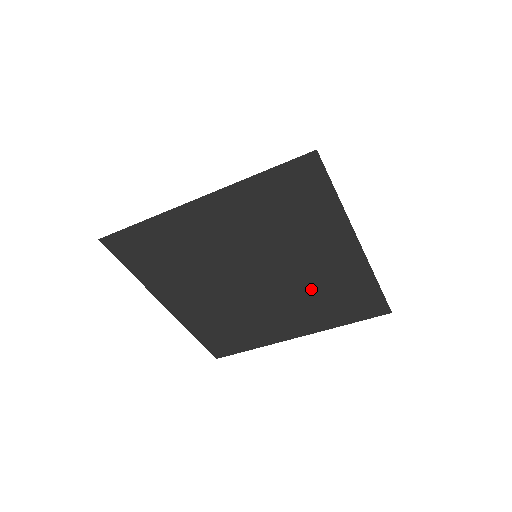
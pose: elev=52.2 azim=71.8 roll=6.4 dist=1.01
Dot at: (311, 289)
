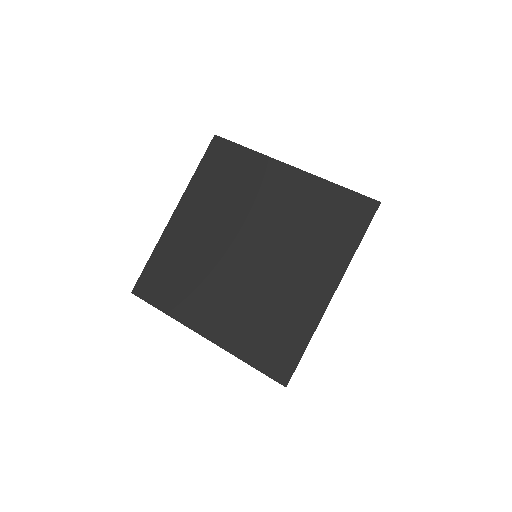
Dot at: (265, 299)
